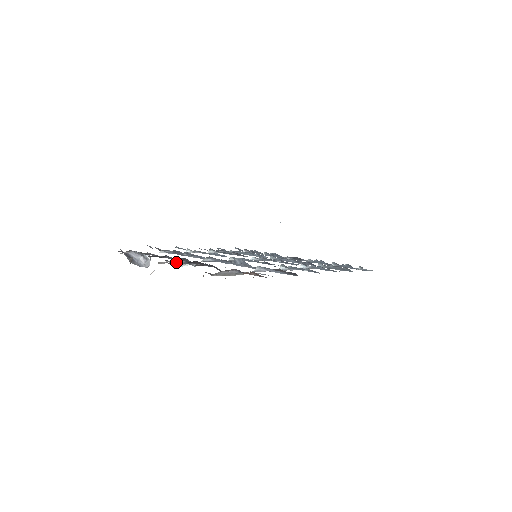
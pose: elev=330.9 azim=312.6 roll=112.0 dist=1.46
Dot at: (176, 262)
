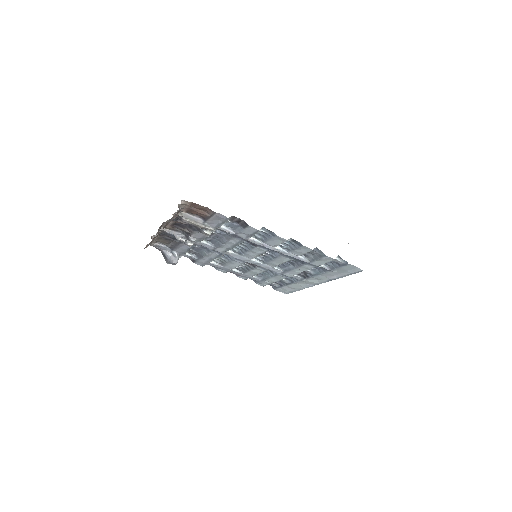
Dot at: (178, 235)
